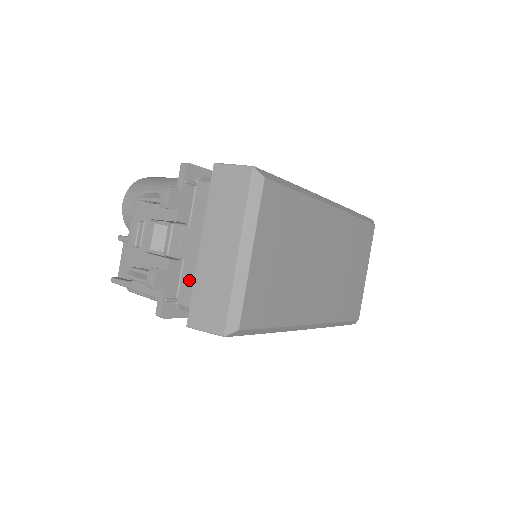
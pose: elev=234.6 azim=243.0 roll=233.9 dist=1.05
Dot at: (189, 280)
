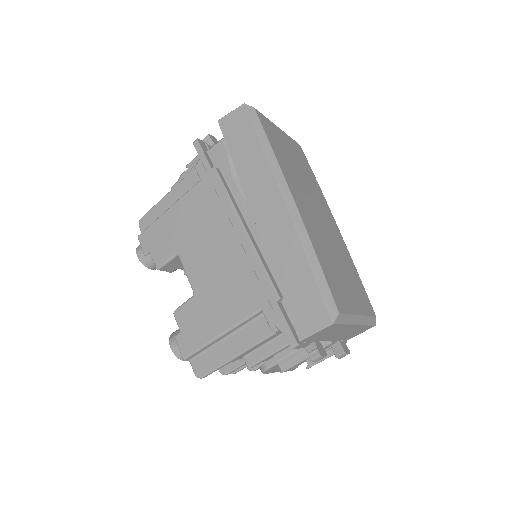
Dot at: occluded
